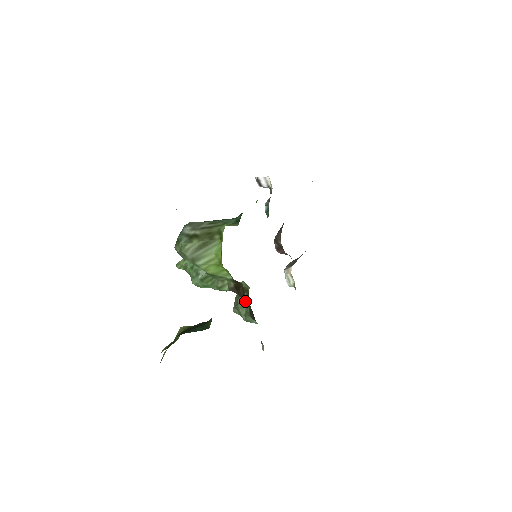
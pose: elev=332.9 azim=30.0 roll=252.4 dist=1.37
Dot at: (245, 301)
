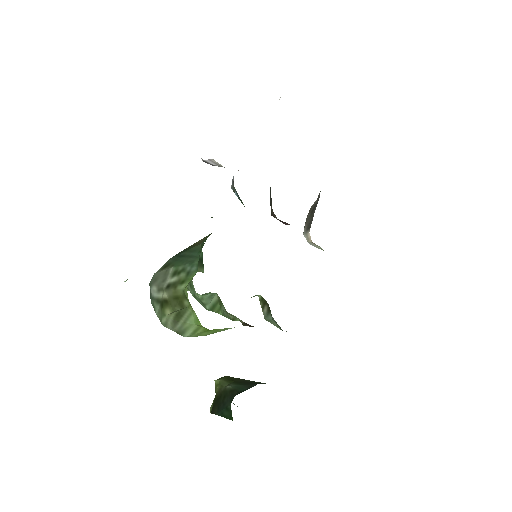
Dot at: (270, 315)
